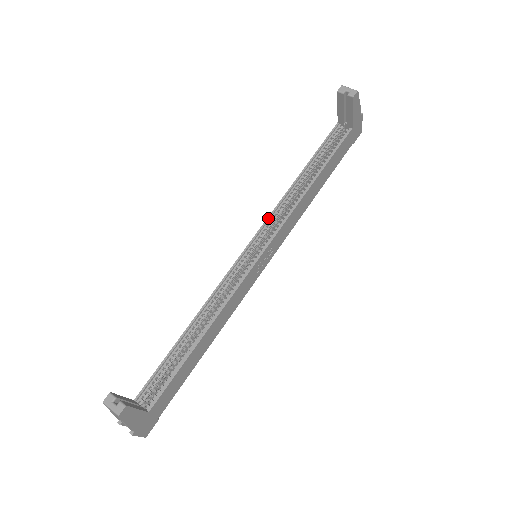
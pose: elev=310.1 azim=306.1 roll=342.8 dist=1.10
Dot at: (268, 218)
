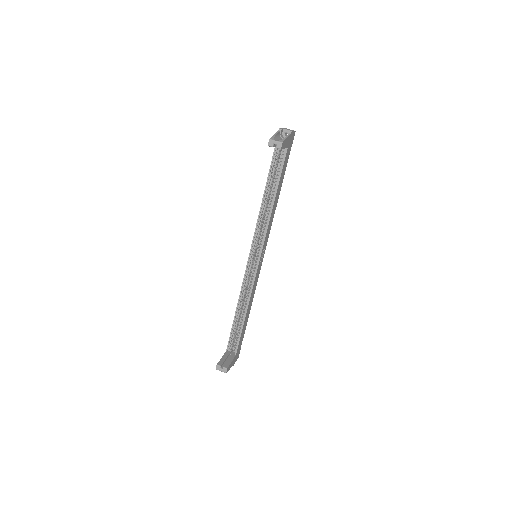
Dot at: (254, 235)
